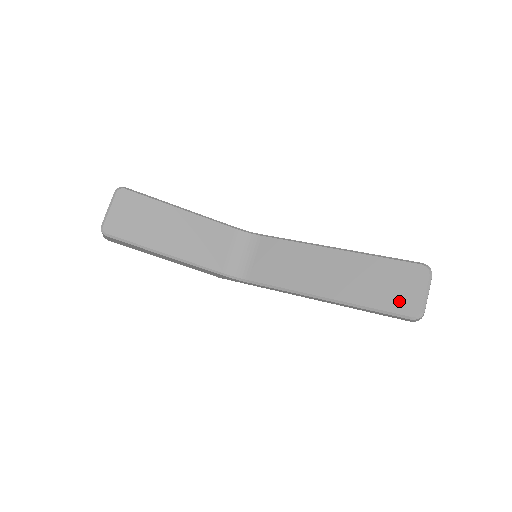
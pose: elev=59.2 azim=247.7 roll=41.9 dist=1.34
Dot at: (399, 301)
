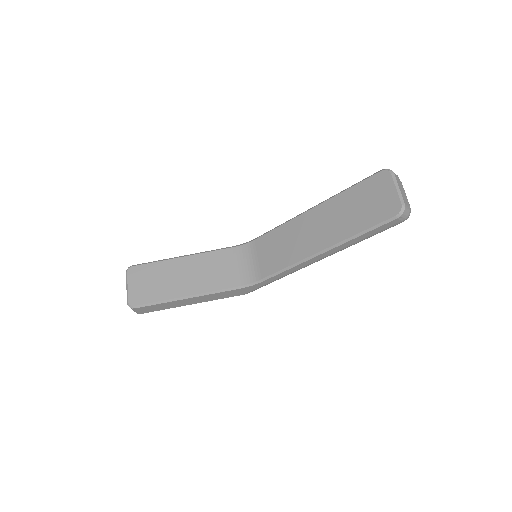
Dot at: (380, 211)
